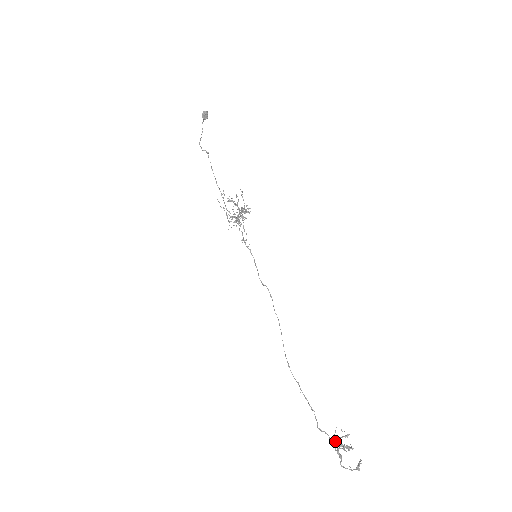
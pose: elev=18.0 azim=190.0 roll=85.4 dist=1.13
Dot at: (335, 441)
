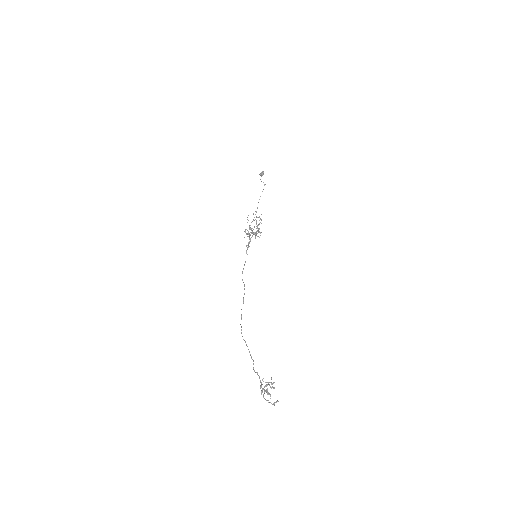
Dot at: (260, 385)
